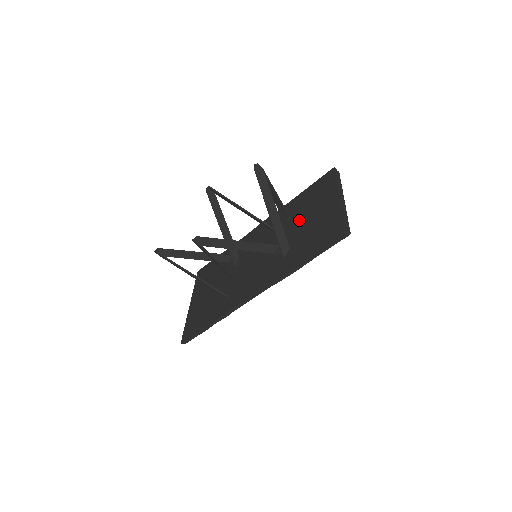
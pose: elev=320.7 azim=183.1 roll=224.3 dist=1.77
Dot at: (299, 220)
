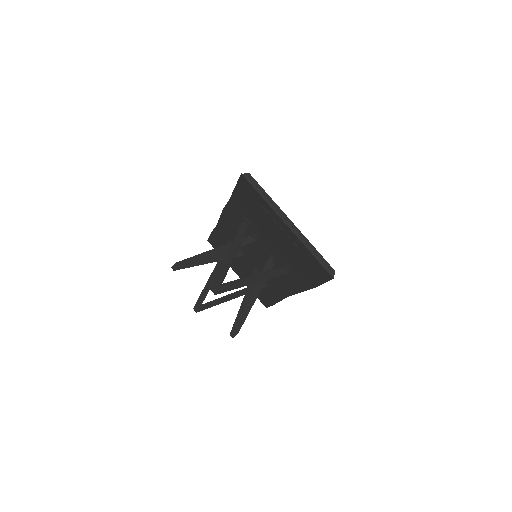
Dot at: (265, 235)
